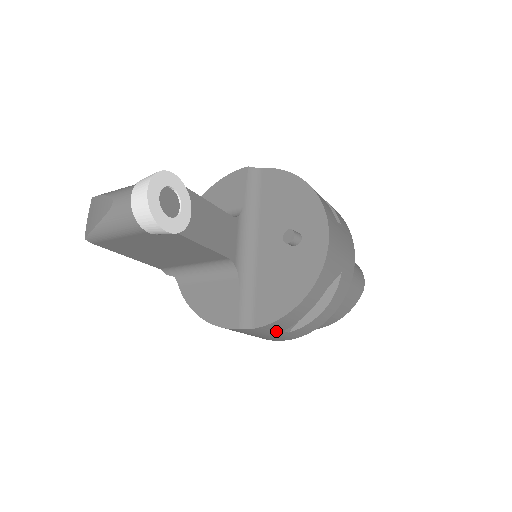
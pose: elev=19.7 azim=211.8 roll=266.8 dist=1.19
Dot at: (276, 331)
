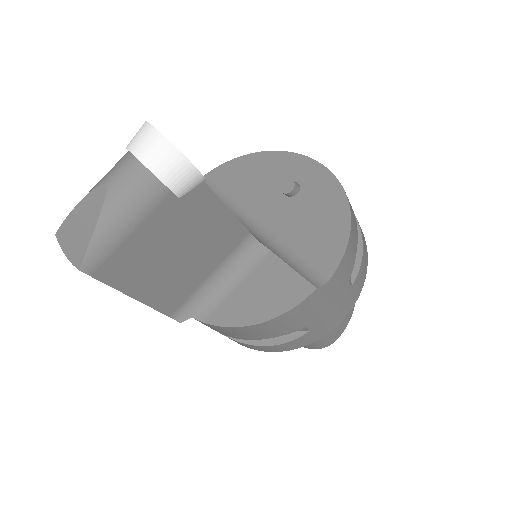
Dot at: (343, 284)
